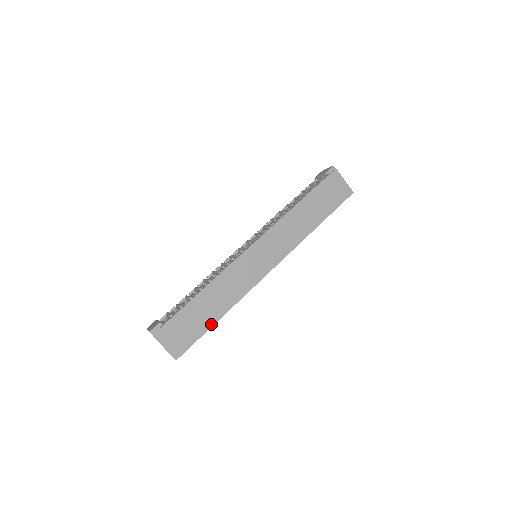
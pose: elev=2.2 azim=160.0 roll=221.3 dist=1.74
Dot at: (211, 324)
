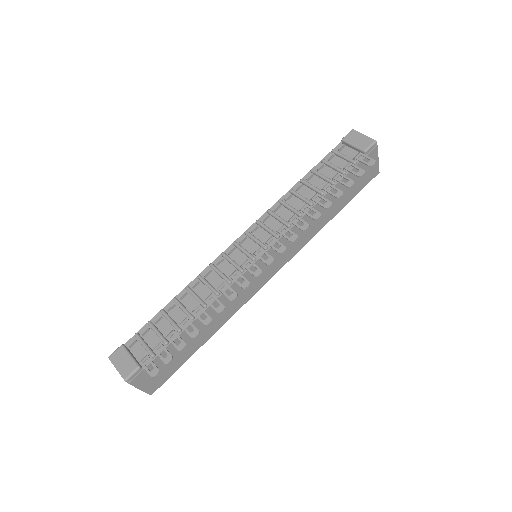
Dot at: (196, 349)
